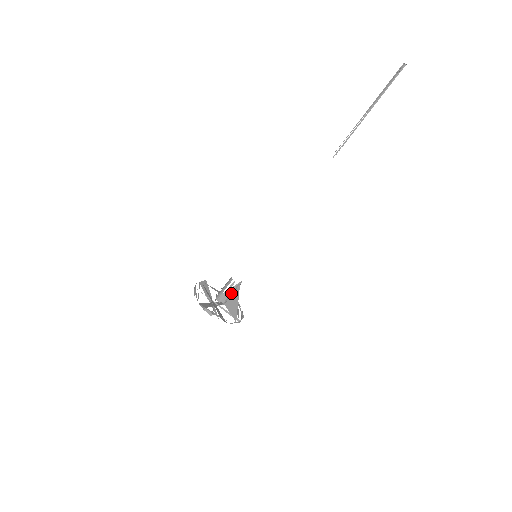
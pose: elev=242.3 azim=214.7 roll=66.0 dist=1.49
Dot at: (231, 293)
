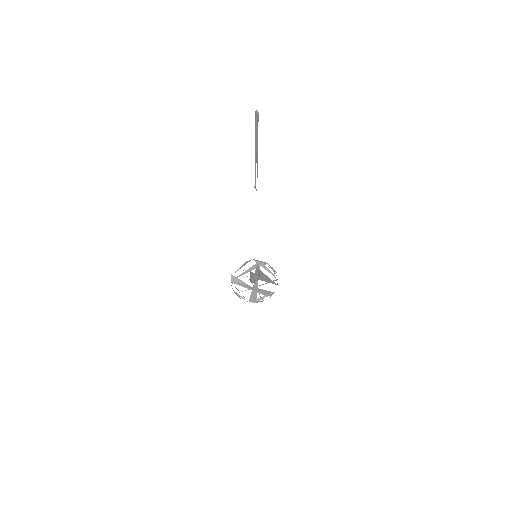
Dot at: occluded
